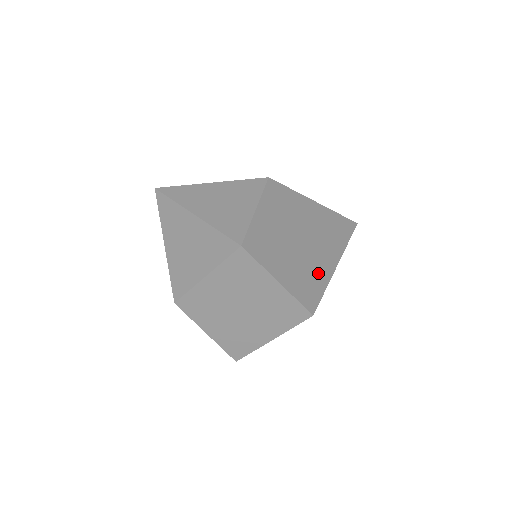
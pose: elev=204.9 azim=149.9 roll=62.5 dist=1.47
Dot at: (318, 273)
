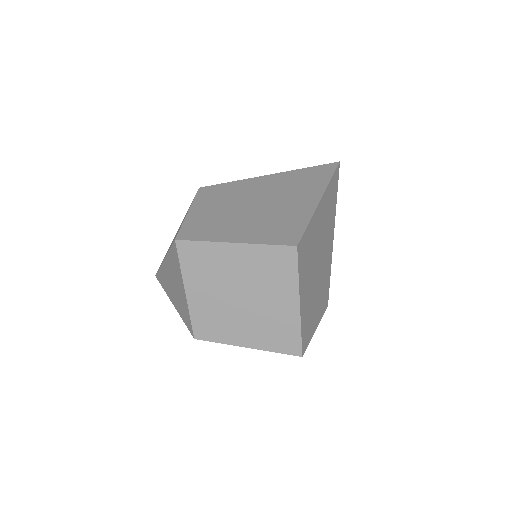
Dot at: (292, 215)
